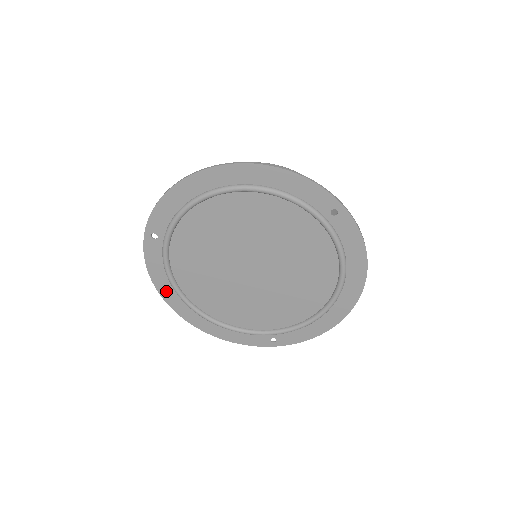
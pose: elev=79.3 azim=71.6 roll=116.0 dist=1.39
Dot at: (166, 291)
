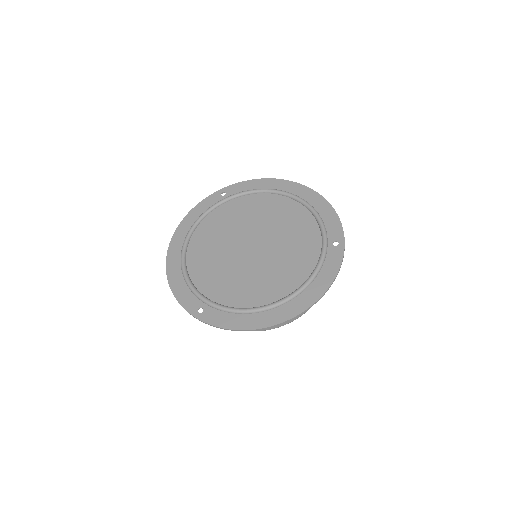
Dot at: (185, 226)
